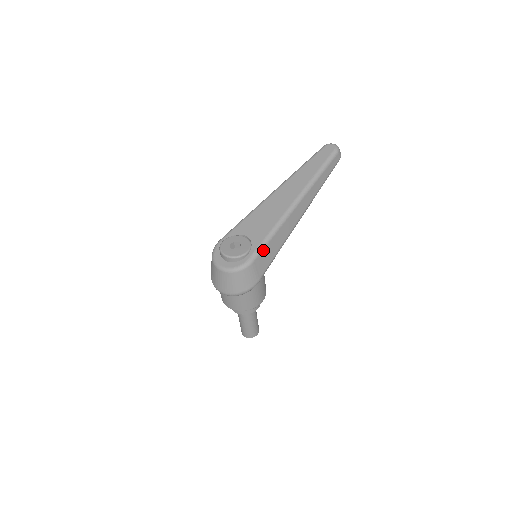
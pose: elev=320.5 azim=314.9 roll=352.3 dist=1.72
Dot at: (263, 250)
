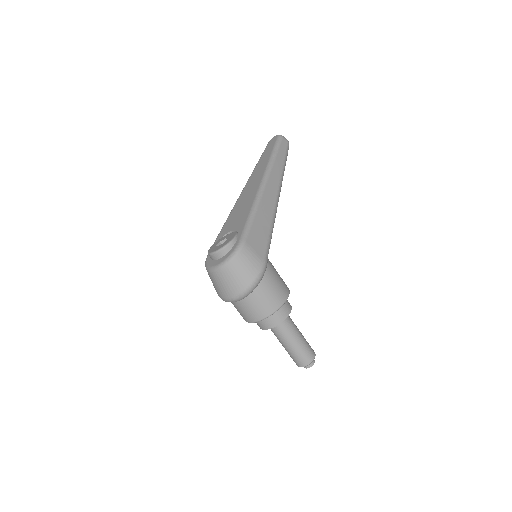
Dot at: (251, 229)
